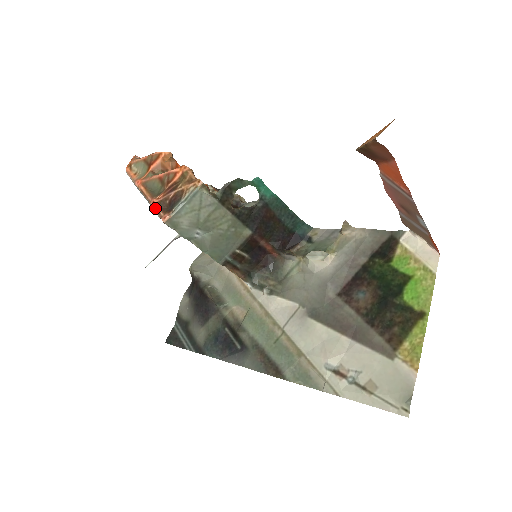
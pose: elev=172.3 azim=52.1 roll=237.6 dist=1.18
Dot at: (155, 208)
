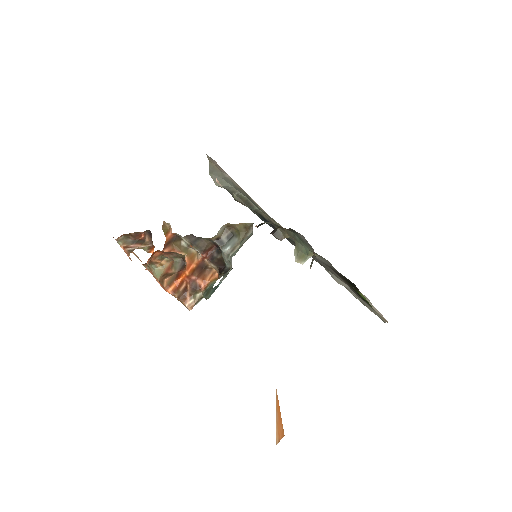
Dot at: occluded
